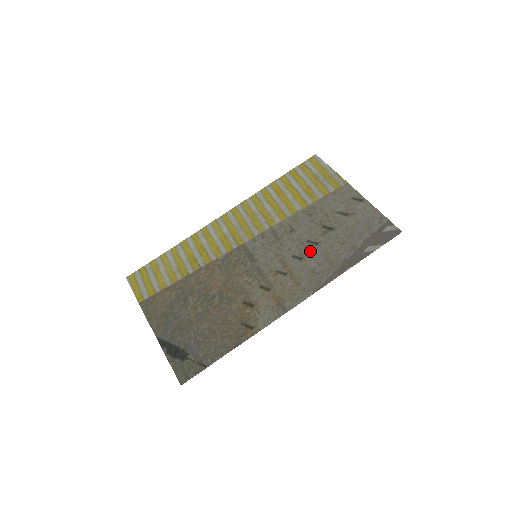
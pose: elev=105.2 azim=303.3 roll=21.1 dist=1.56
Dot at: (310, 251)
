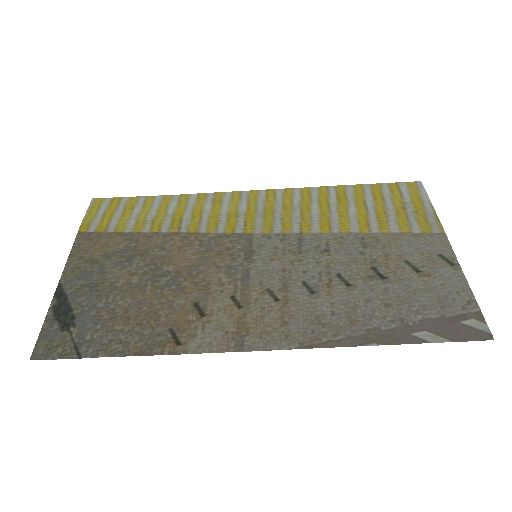
Dot at: (332, 289)
